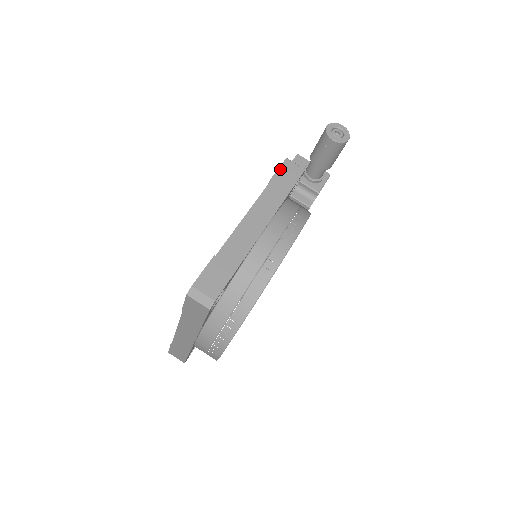
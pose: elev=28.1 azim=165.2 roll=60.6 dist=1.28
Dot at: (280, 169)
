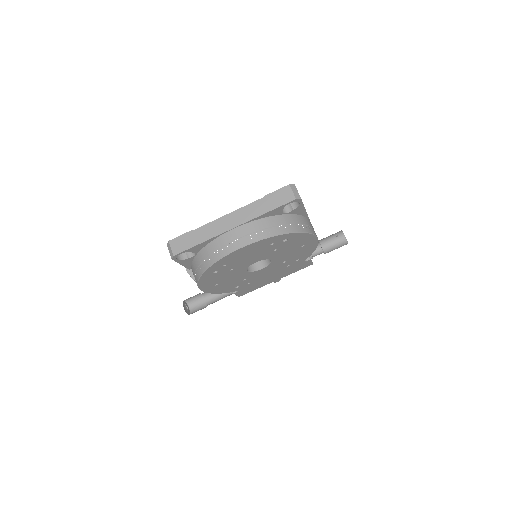
Dot at: occluded
